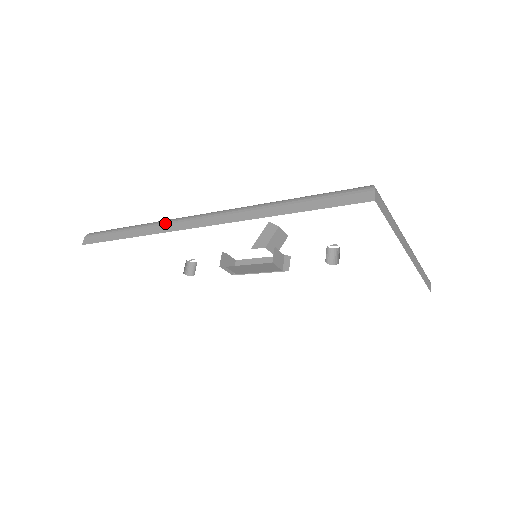
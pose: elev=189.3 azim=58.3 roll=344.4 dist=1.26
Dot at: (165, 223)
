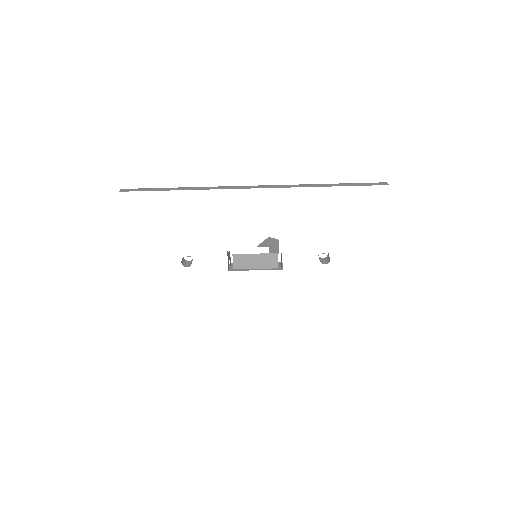
Dot at: (218, 186)
